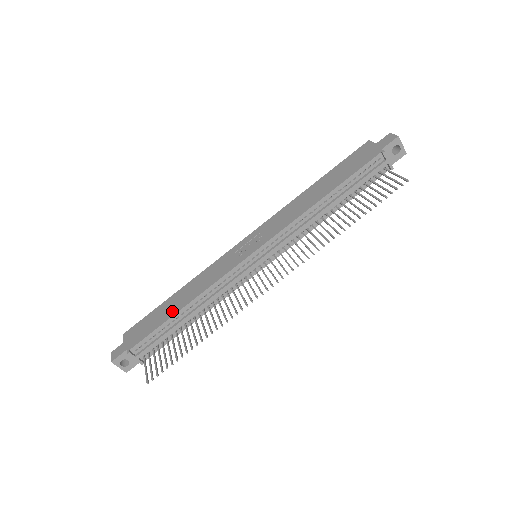
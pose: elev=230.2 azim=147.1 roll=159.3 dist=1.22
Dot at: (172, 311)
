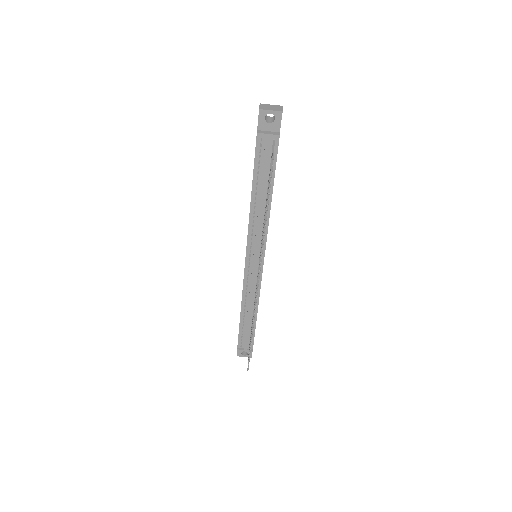
Dot at: occluded
